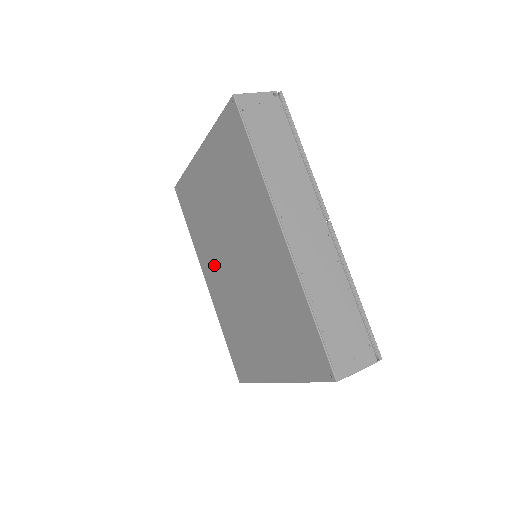
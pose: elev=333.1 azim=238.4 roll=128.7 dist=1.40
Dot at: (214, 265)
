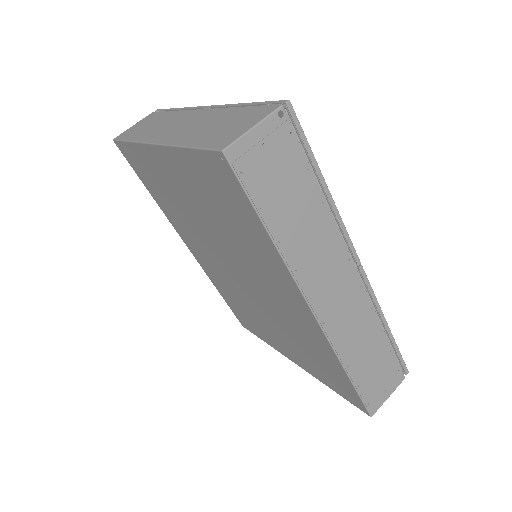
Dot at: (199, 247)
